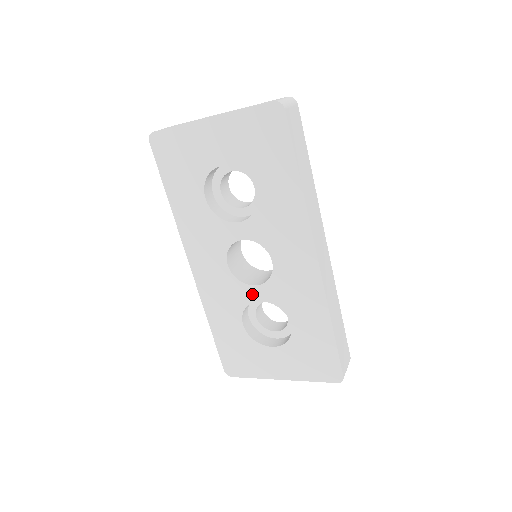
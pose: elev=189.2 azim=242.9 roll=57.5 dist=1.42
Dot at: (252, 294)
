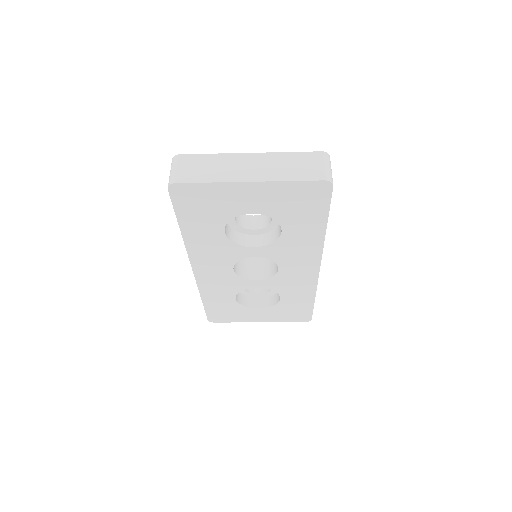
Dot at: (251, 284)
